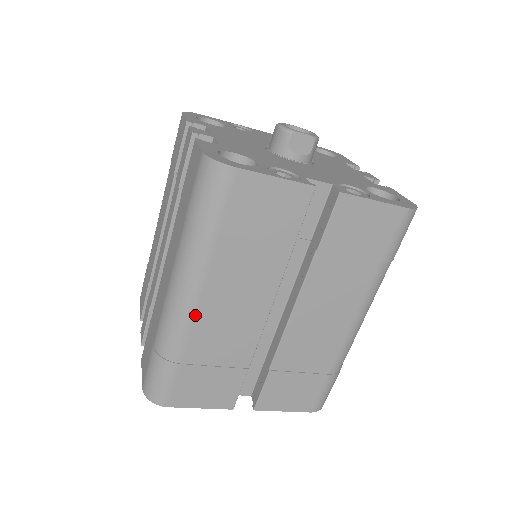
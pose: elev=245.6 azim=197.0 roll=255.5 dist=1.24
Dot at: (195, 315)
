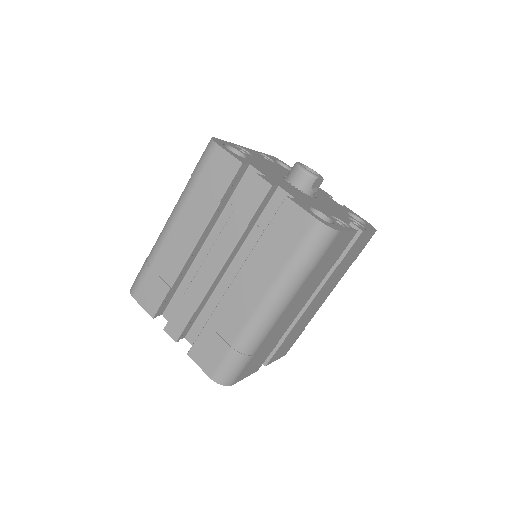
Dot at: (277, 322)
